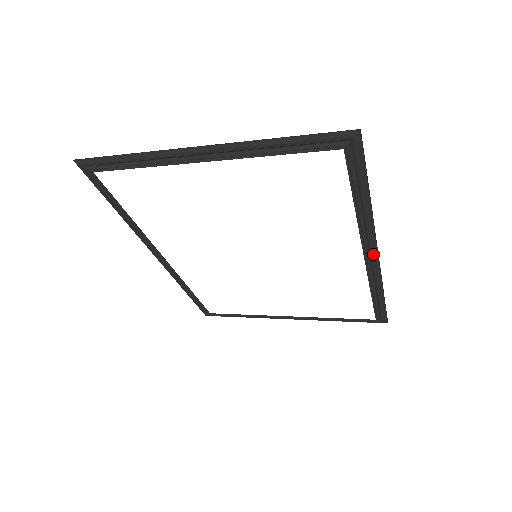
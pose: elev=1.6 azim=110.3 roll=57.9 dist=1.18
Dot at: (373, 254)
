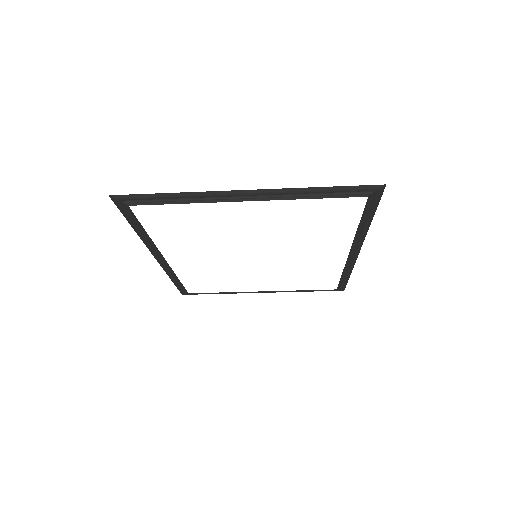
Dot at: (356, 252)
